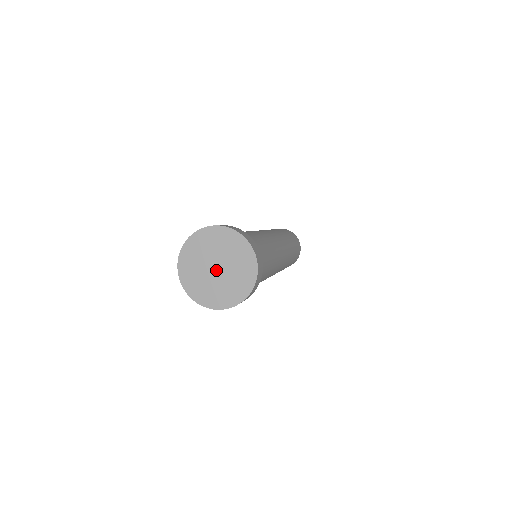
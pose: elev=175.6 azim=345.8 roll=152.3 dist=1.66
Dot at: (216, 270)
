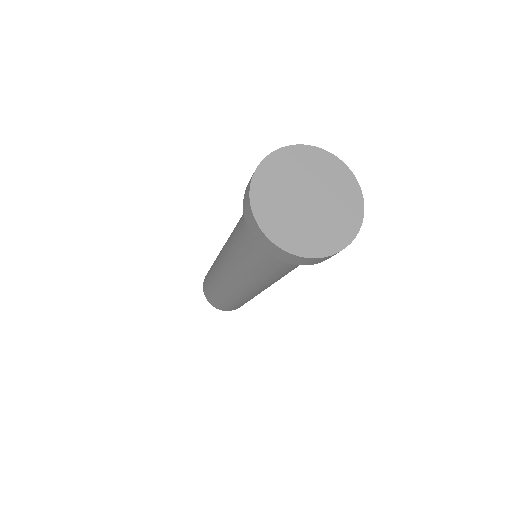
Dot at: (306, 201)
